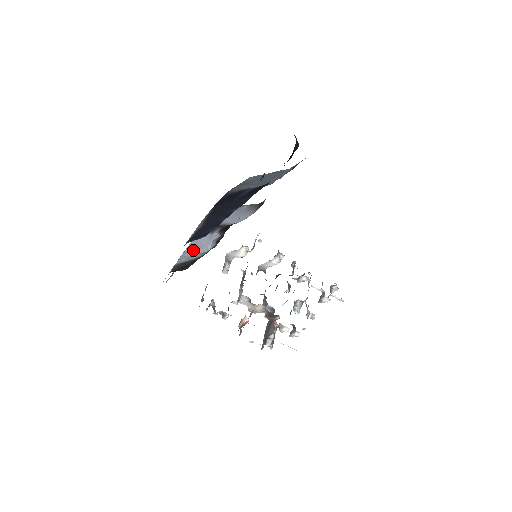
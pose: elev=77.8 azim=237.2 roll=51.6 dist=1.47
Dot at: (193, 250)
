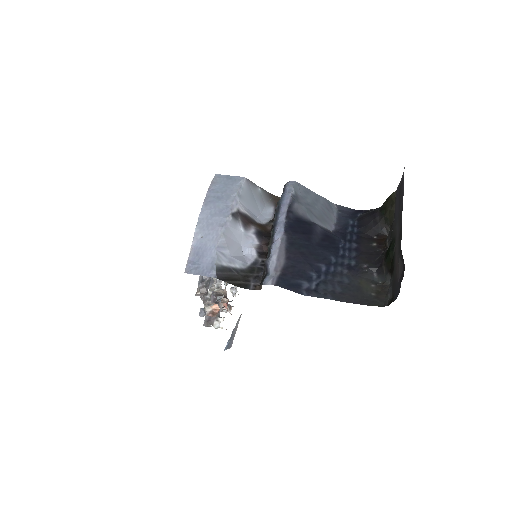
Dot at: (230, 248)
